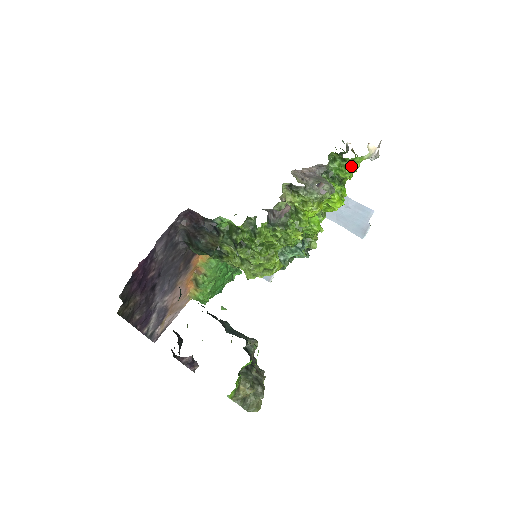
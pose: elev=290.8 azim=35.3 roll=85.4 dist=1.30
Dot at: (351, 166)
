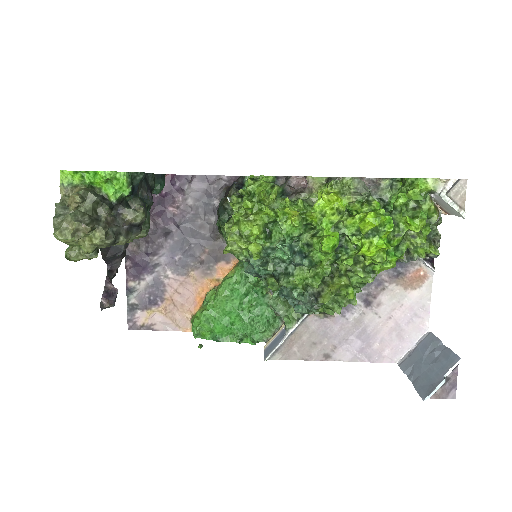
Dot at: (408, 190)
